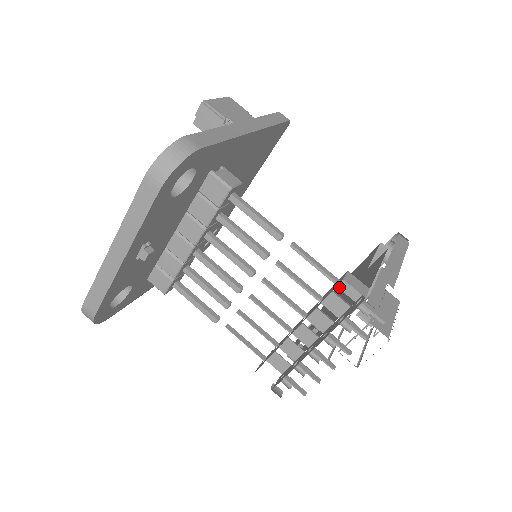
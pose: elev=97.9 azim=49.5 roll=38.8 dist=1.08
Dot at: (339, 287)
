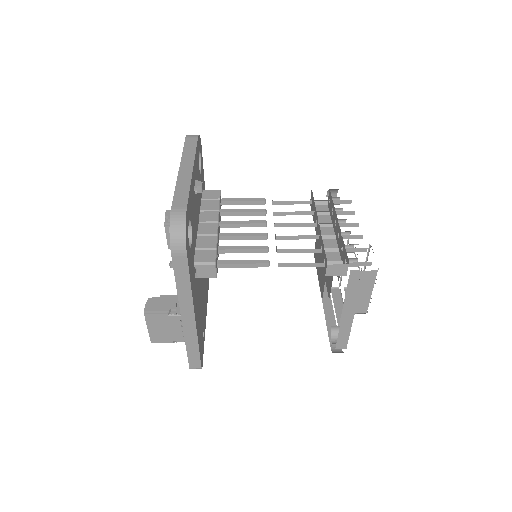
Dot at: occluded
